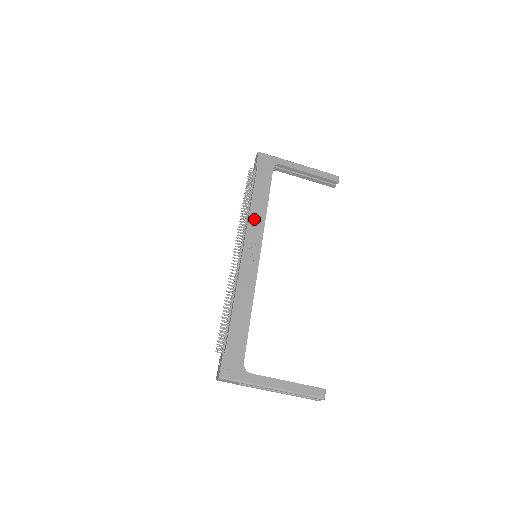
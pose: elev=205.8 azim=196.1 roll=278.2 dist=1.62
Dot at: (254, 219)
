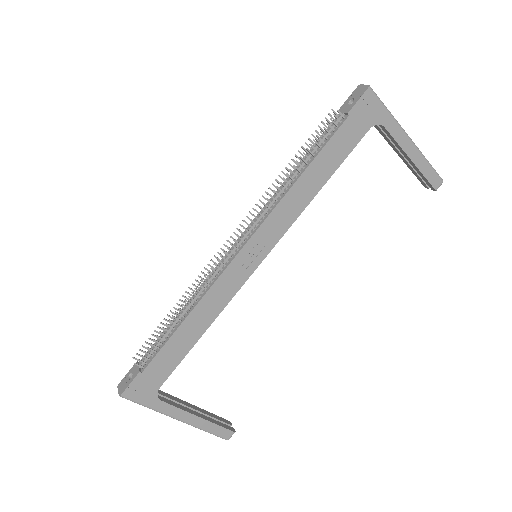
Dot at: (287, 206)
